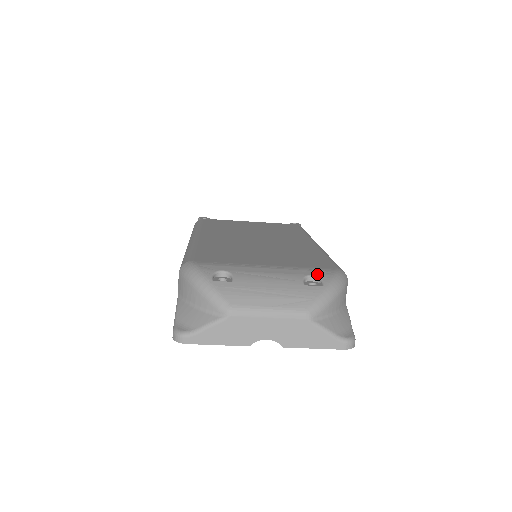
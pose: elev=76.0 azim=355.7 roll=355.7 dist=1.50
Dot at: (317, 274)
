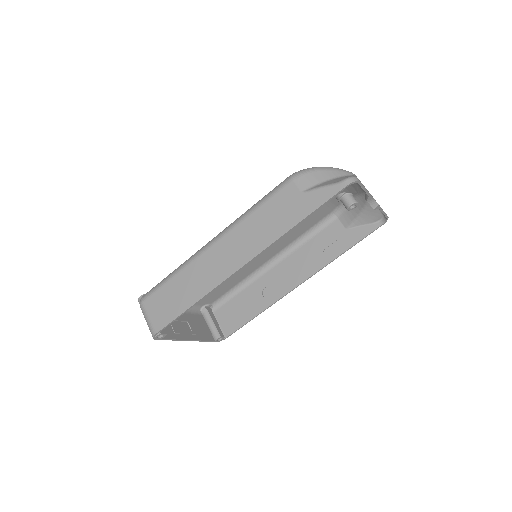
Dot at: occluded
